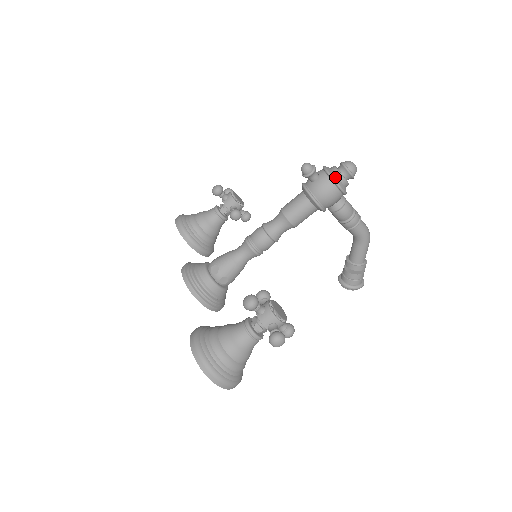
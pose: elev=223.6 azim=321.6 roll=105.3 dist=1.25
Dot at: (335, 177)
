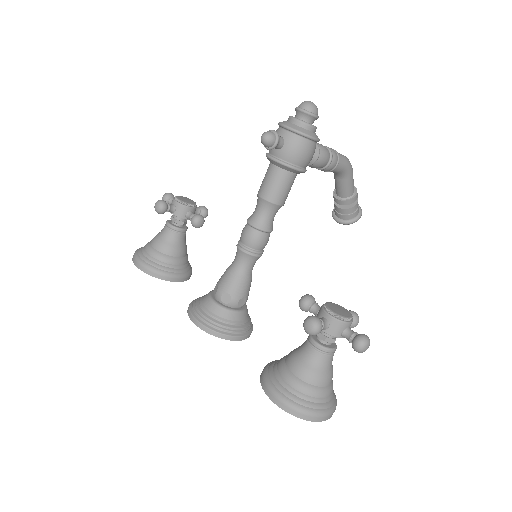
Dot at: (302, 130)
